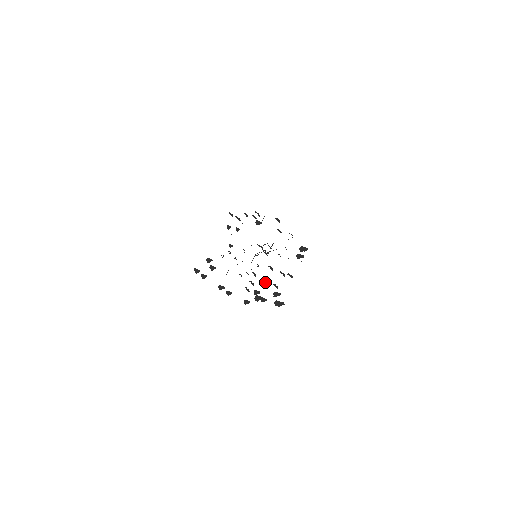
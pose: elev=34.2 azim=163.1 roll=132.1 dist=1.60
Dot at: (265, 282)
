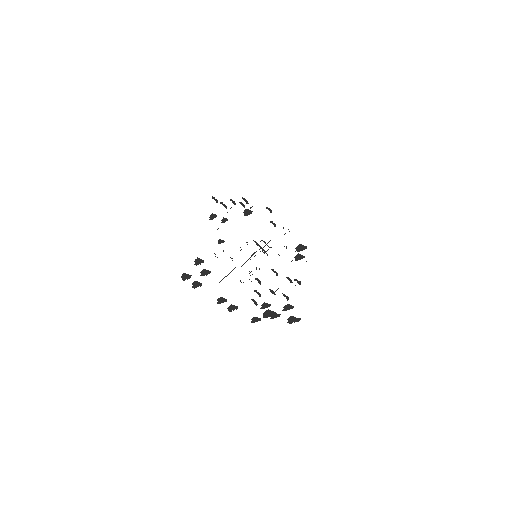
Dot at: (273, 291)
